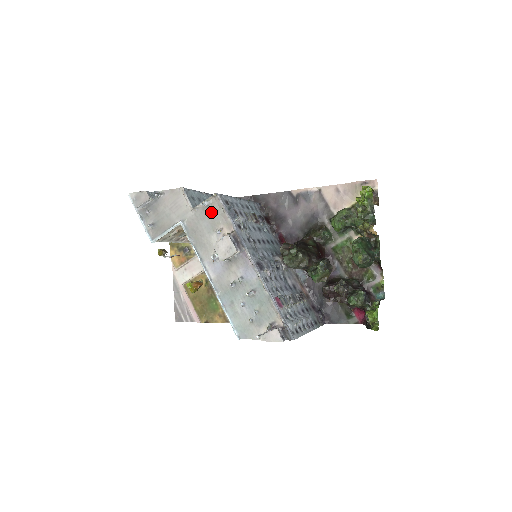
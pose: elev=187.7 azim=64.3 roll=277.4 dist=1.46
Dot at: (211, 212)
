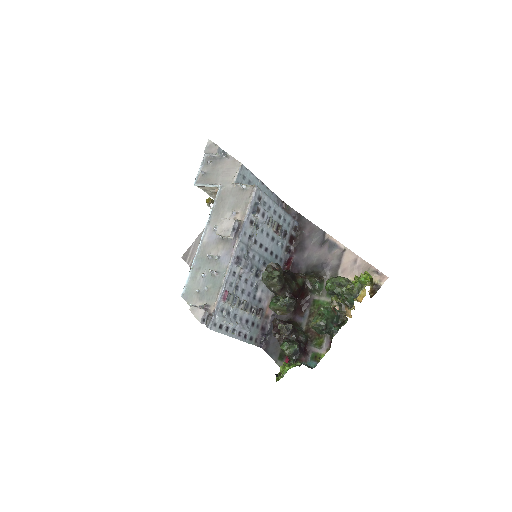
Dot at: (242, 196)
